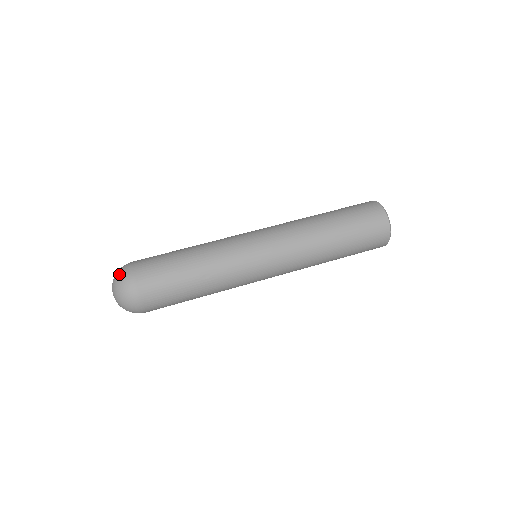
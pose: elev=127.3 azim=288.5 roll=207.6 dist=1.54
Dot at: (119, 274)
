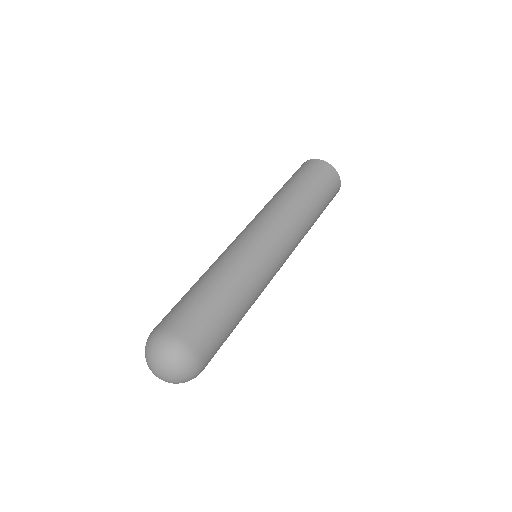
Dot at: (178, 361)
